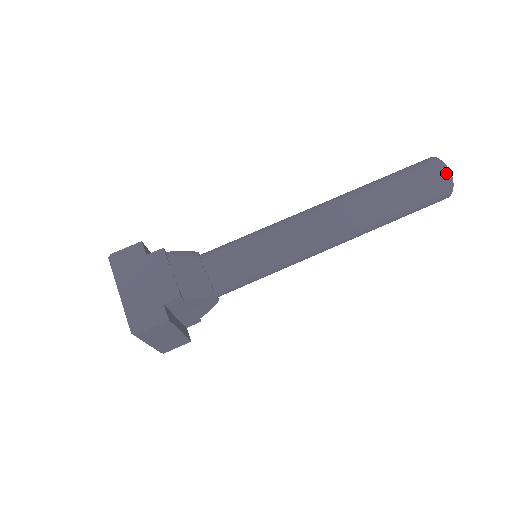
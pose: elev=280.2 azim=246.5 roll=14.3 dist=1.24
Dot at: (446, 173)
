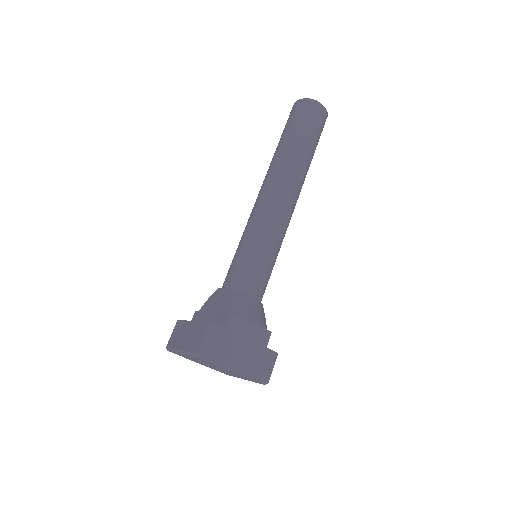
Dot at: (325, 111)
